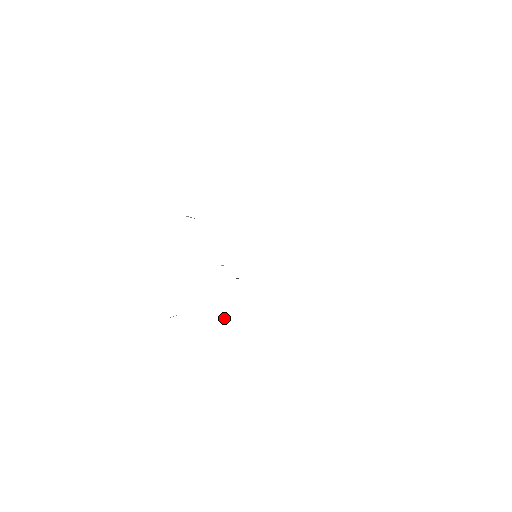
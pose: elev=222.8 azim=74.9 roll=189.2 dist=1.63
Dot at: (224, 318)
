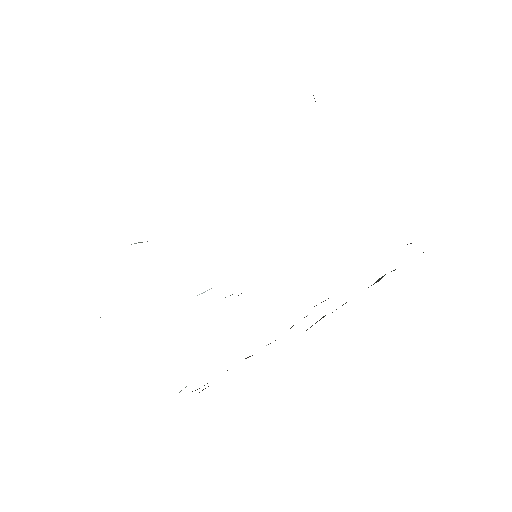
Dot at: occluded
